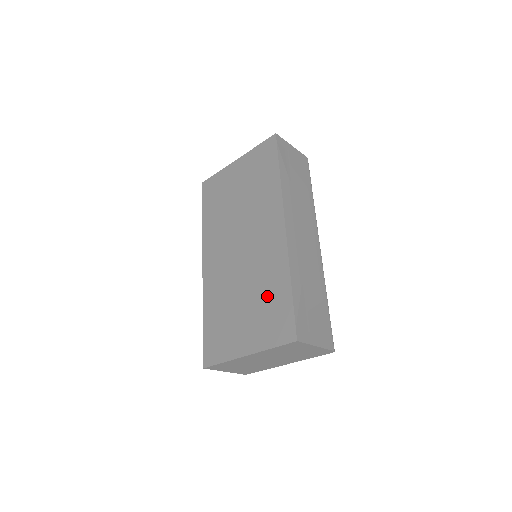
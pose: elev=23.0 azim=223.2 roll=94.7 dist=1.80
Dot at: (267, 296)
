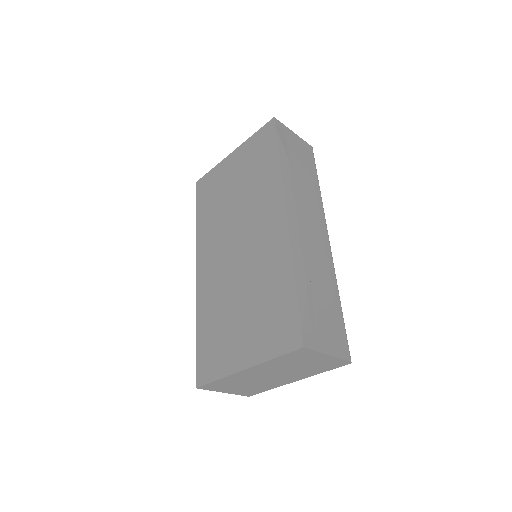
Dot at: (267, 297)
